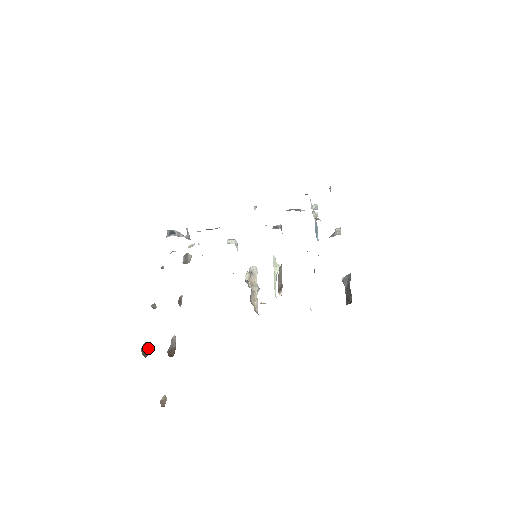
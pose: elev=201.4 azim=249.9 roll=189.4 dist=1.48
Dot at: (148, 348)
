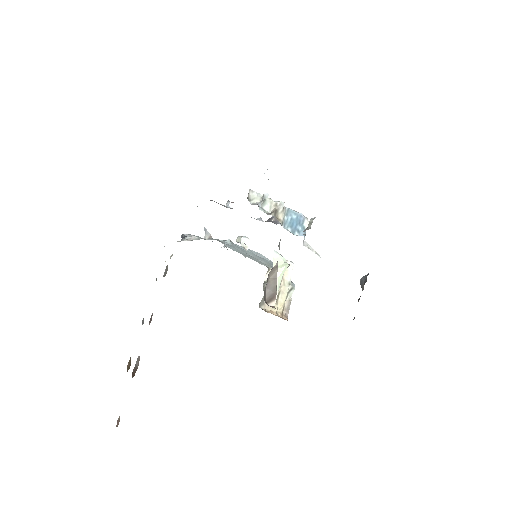
Dot at: occluded
